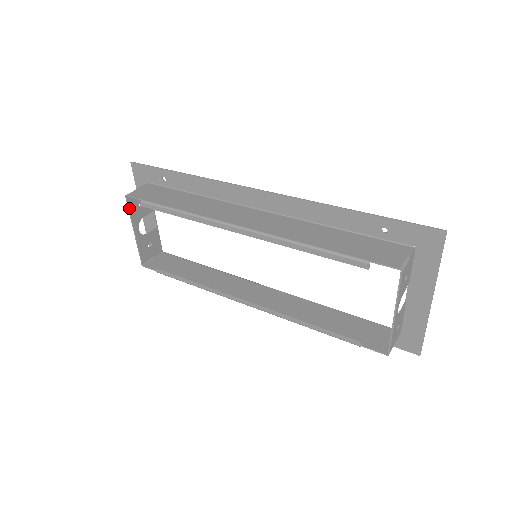
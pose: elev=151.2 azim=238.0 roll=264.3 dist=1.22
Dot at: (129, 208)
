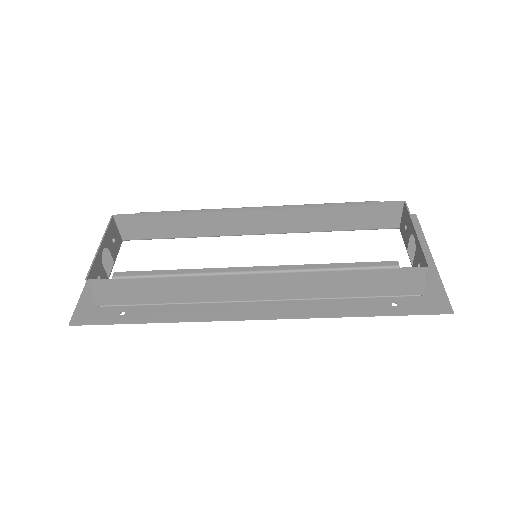
Dot at: (109, 225)
